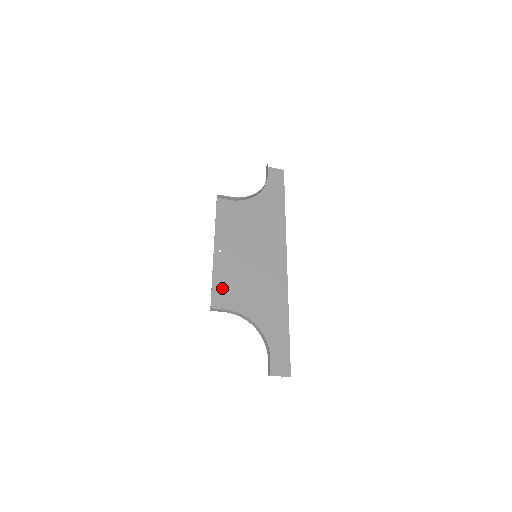
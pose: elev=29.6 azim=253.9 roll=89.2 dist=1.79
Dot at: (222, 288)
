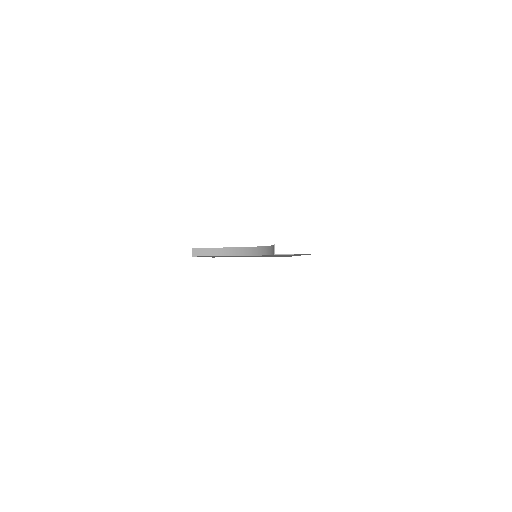
Dot at: occluded
